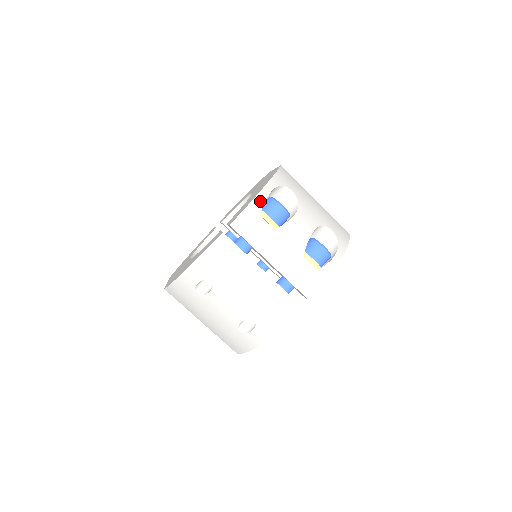
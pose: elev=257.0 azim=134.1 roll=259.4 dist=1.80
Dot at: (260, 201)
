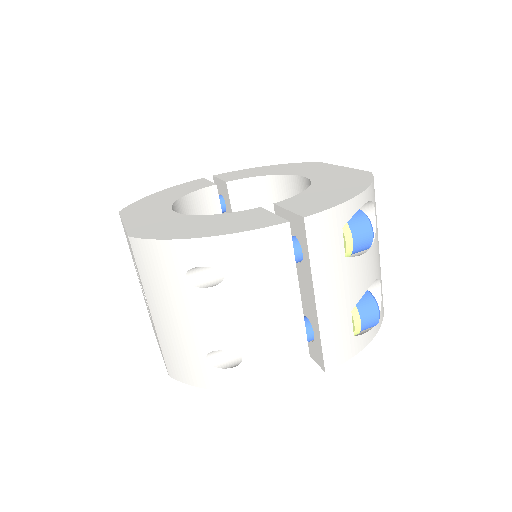
Dot at: (352, 208)
